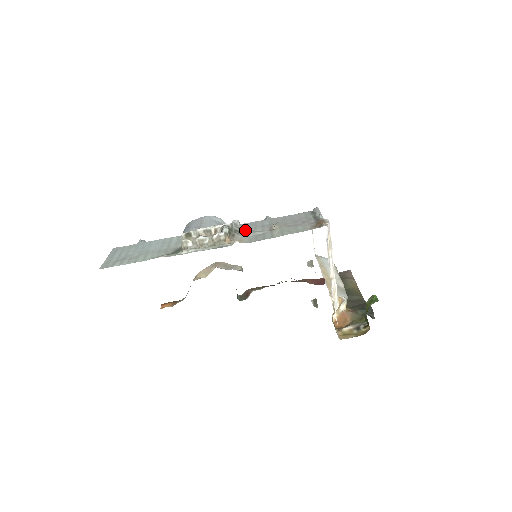
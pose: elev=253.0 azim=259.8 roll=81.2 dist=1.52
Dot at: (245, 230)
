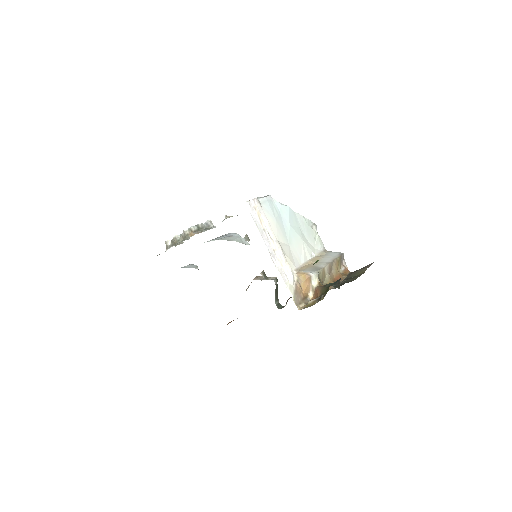
Dot at: (215, 227)
